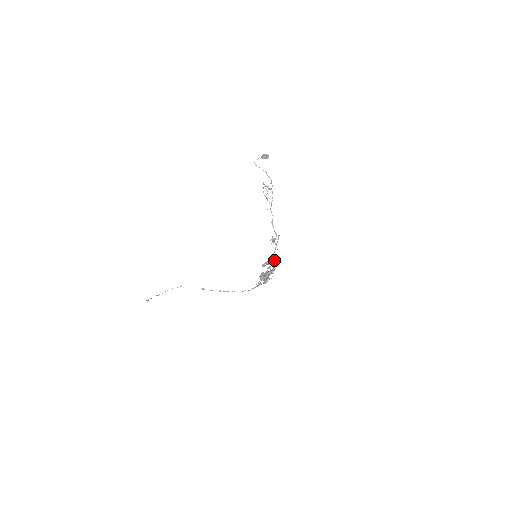
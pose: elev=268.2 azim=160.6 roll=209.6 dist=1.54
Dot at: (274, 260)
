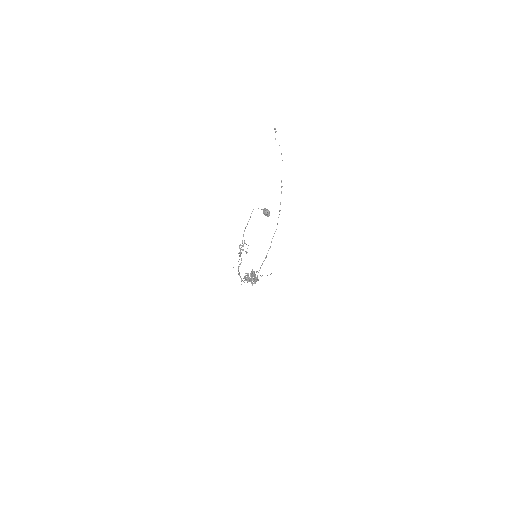
Dot at: (255, 280)
